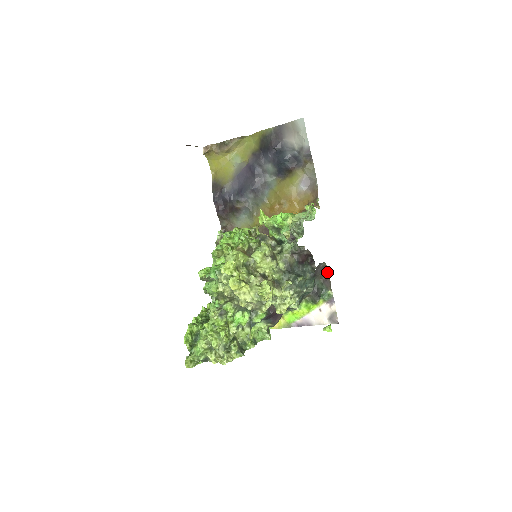
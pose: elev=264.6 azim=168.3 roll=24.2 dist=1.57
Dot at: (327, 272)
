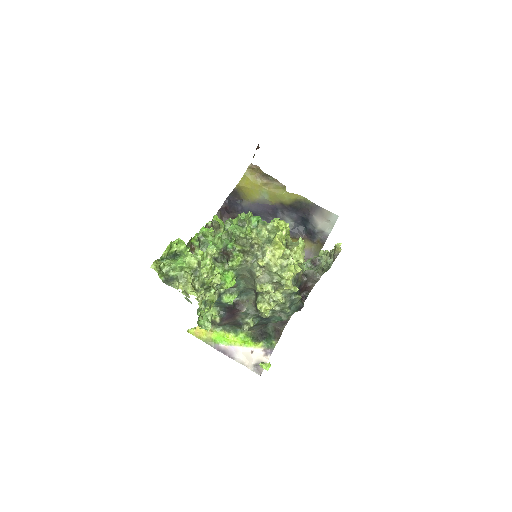
Dot at: (284, 325)
